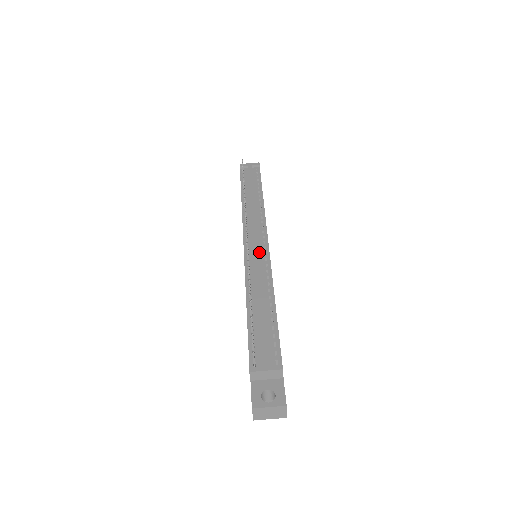
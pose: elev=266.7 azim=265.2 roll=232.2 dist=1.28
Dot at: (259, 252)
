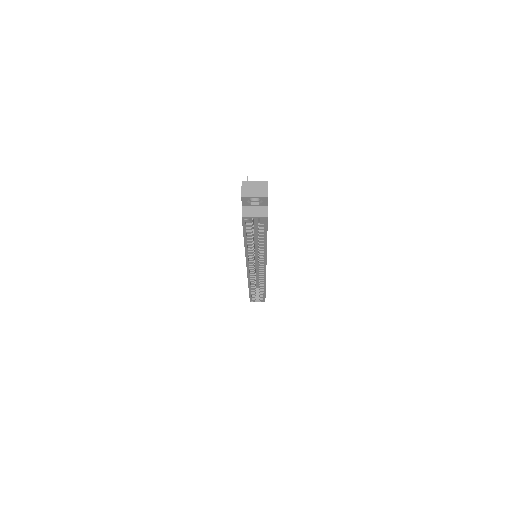
Dot at: occluded
